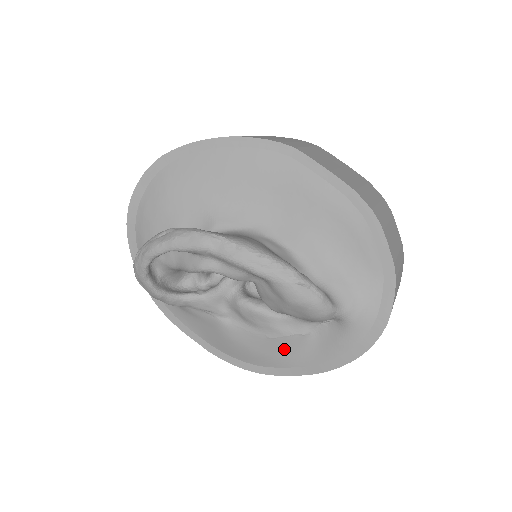
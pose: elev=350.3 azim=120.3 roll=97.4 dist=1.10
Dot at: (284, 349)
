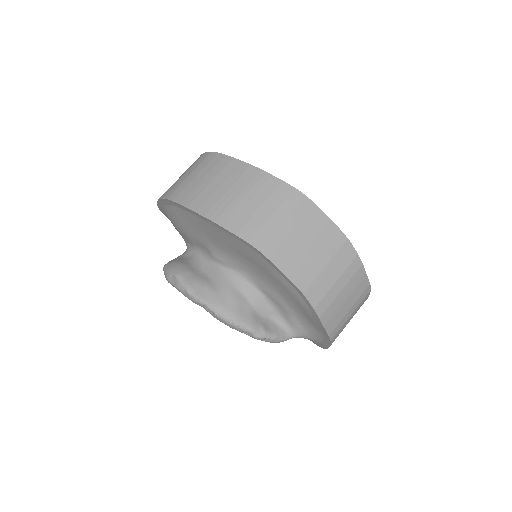
Dot at: occluded
